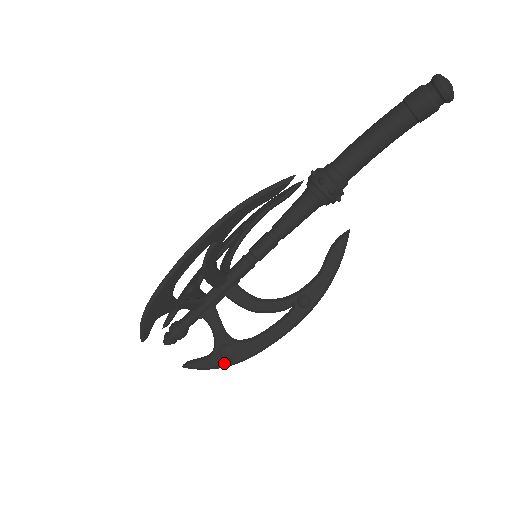
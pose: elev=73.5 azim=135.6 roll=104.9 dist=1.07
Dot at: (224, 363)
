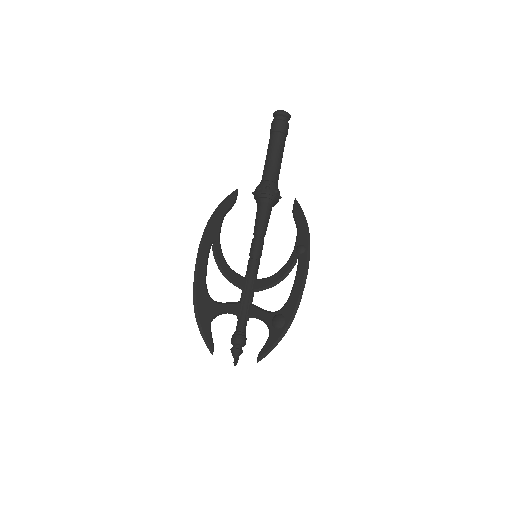
Dot at: (282, 330)
